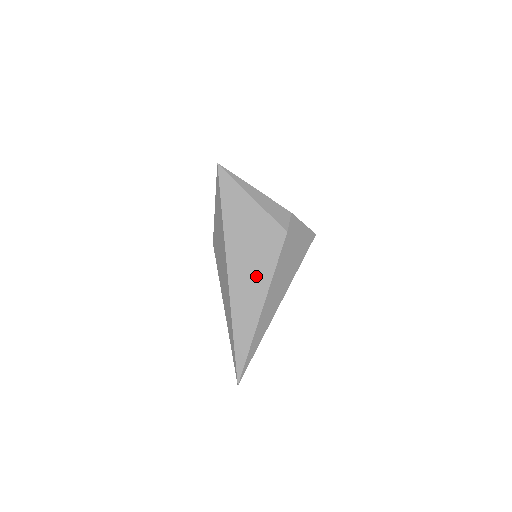
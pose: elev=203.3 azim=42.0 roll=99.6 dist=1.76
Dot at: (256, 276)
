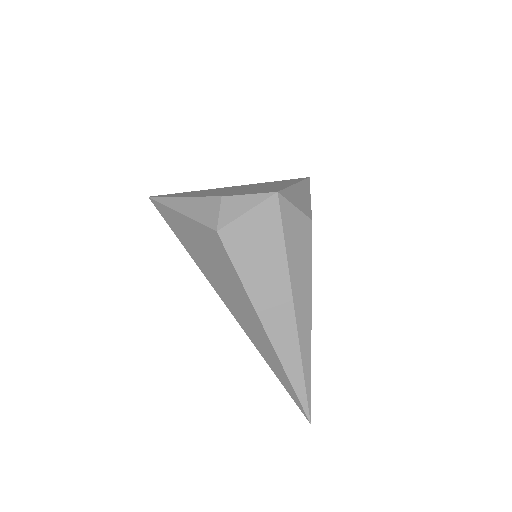
Dot at: (237, 296)
